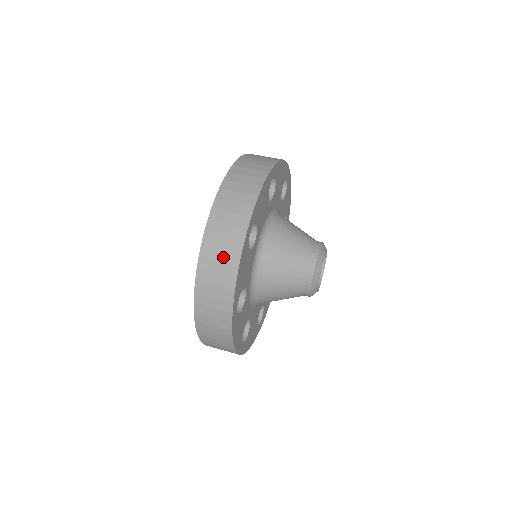
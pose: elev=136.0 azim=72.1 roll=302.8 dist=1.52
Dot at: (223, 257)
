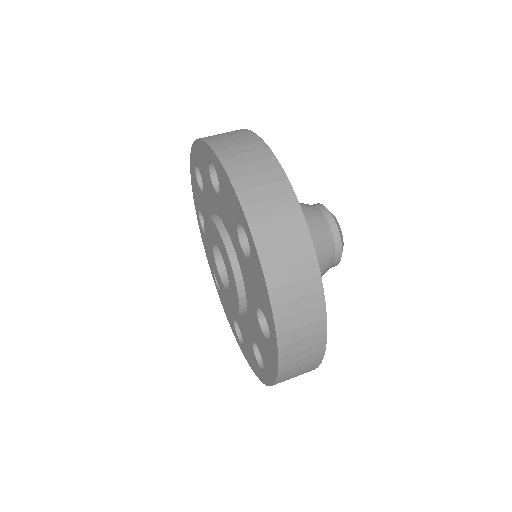
Dot at: (252, 157)
